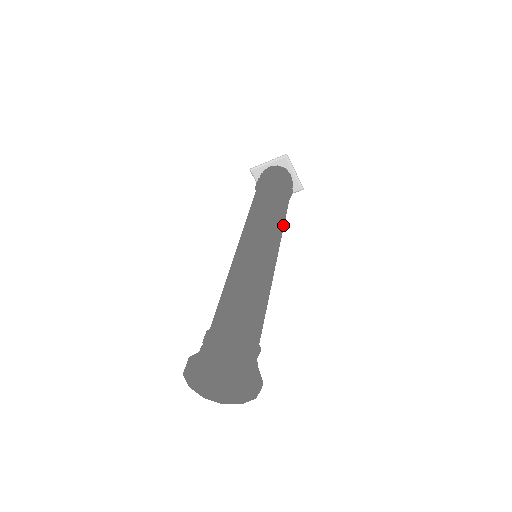
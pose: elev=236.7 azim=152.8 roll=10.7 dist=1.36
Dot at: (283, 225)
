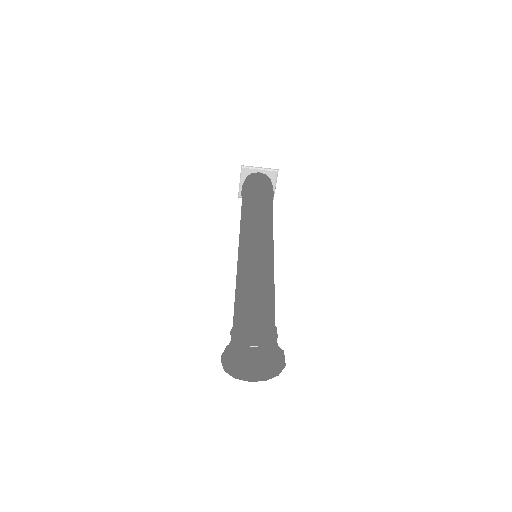
Dot at: (265, 215)
